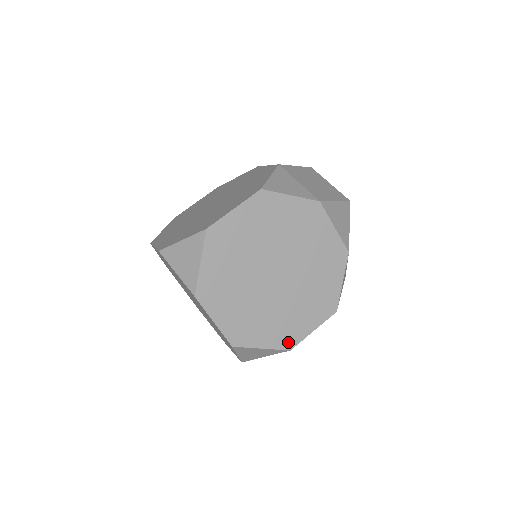
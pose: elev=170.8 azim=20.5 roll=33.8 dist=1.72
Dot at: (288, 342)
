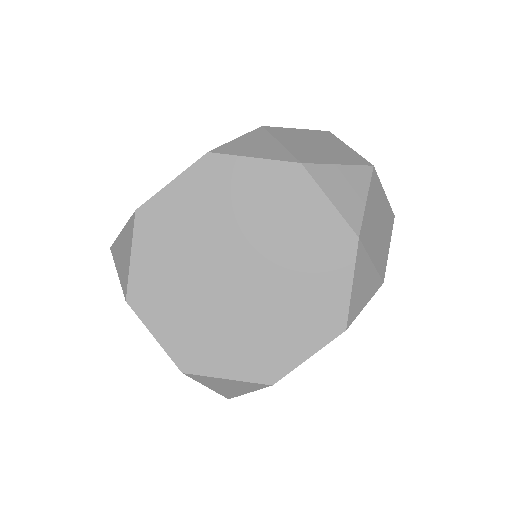
Dot at: (267, 372)
